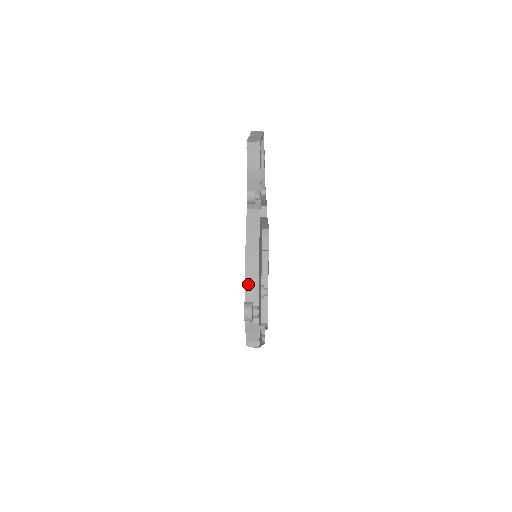
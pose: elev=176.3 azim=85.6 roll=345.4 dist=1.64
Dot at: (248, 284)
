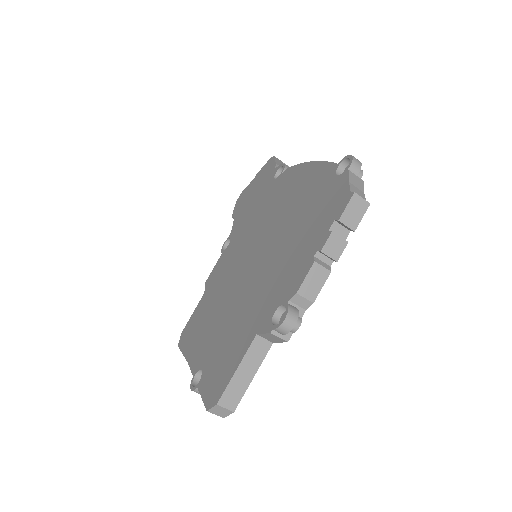
Dot at: occluded
